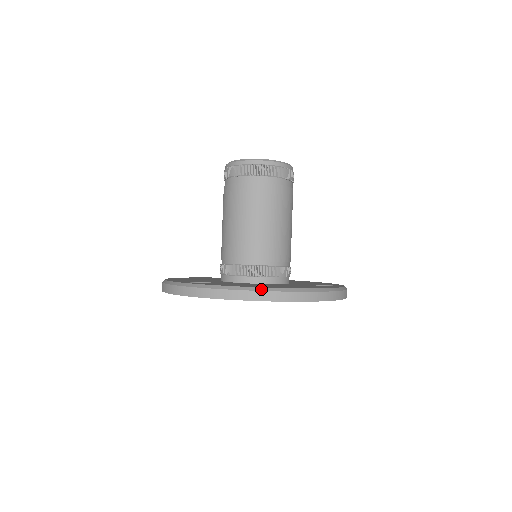
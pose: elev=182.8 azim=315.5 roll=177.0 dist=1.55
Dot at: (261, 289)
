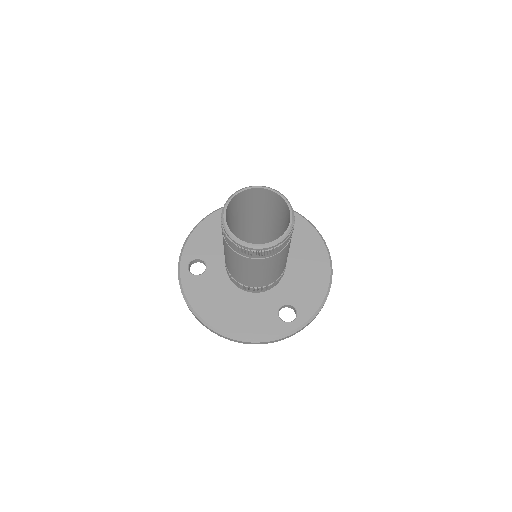
Dot at: (203, 322)
